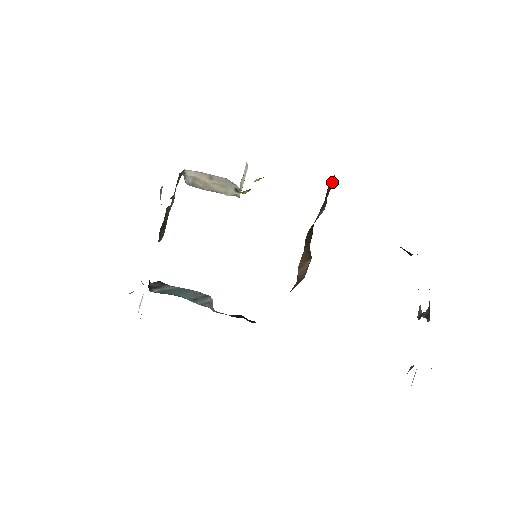
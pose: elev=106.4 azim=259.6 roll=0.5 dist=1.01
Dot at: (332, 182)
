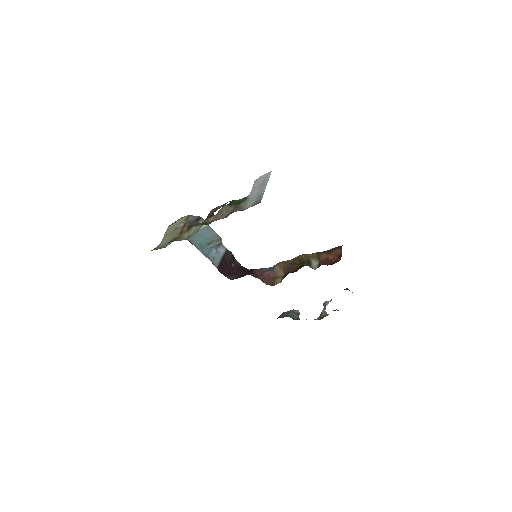
Dot at: (337, 256)
